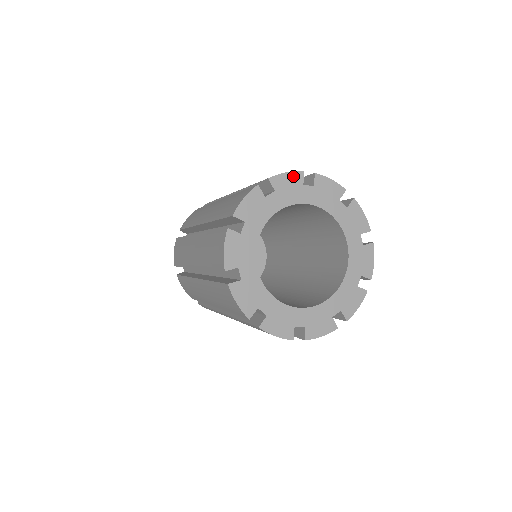
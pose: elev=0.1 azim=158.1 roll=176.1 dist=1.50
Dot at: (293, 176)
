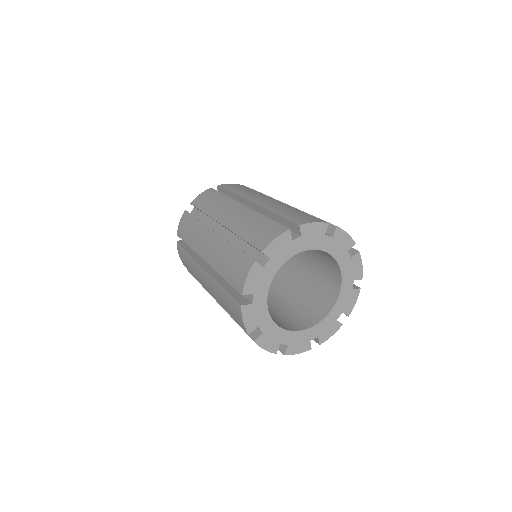
Dot at: (282, 238)
